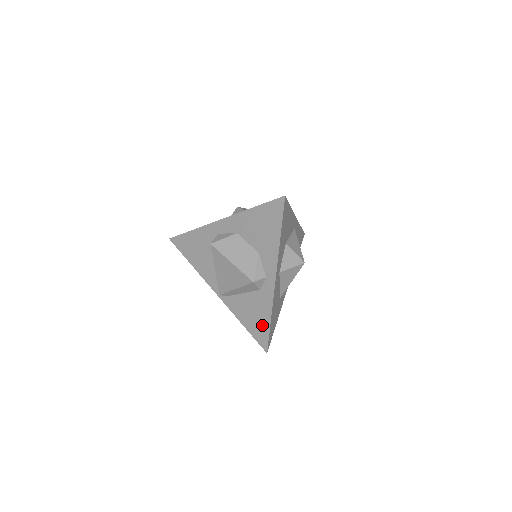
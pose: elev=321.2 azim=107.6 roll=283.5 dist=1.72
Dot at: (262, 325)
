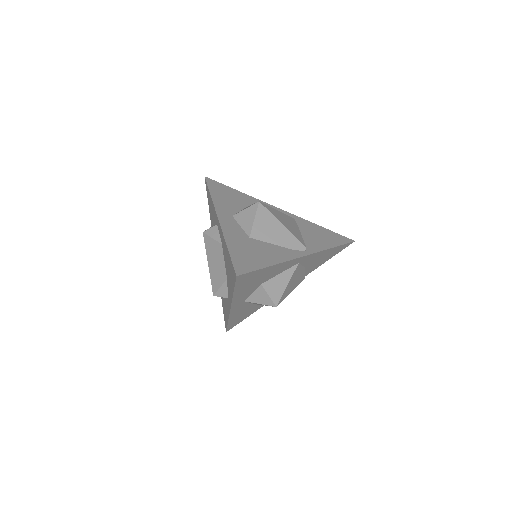
Dot at: occluded
